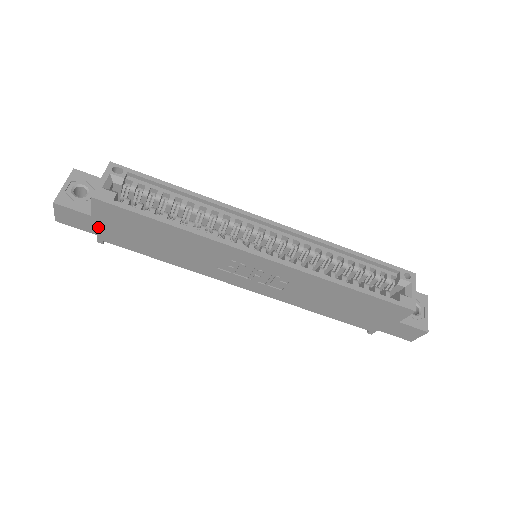
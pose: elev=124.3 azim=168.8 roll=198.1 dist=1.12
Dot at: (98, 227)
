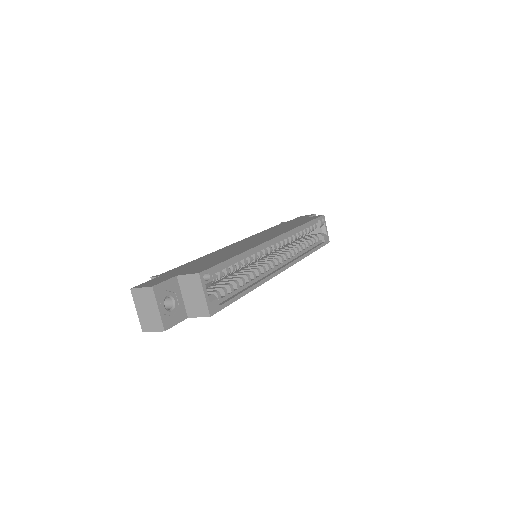
Dot at: occluded
